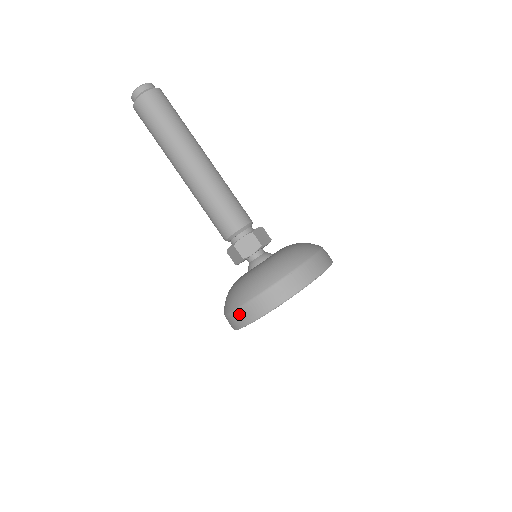
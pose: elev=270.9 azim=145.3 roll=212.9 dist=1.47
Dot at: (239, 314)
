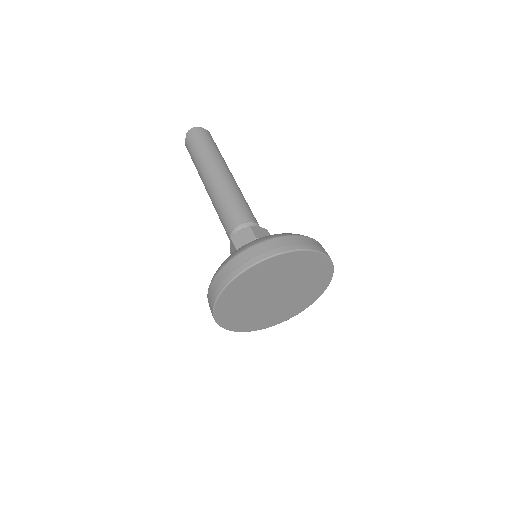
Dot at: (211, 289)
